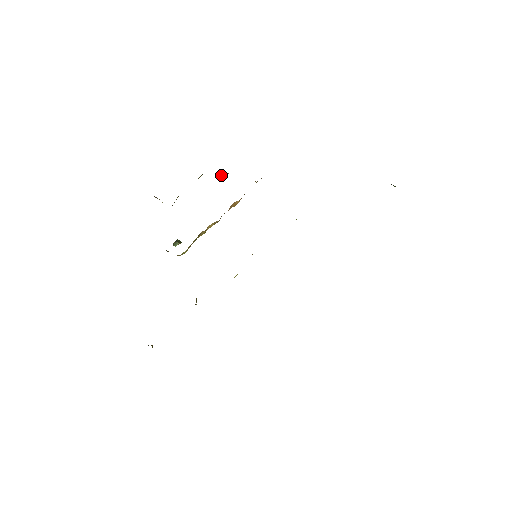
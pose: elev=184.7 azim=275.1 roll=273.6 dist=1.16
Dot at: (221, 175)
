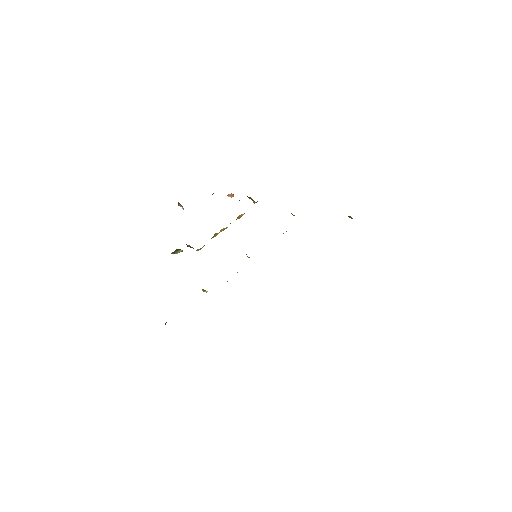
Dot at: (229, 195)
